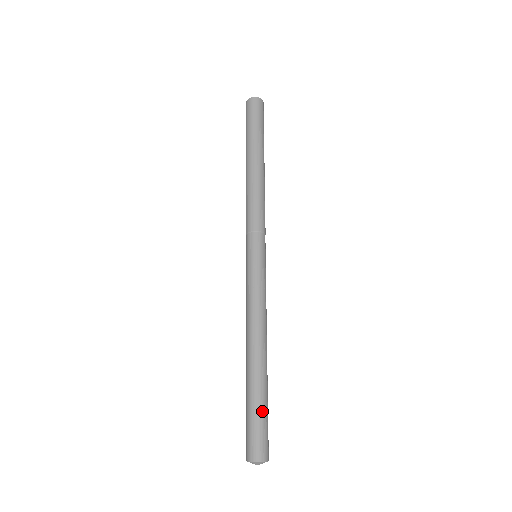
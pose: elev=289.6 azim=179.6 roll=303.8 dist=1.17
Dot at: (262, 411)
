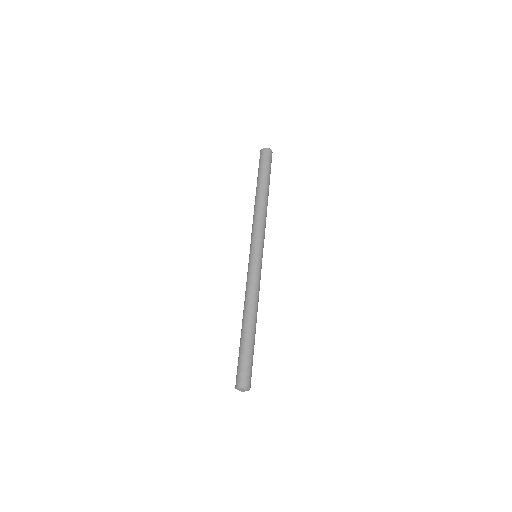
Dot at: (246, 356)
